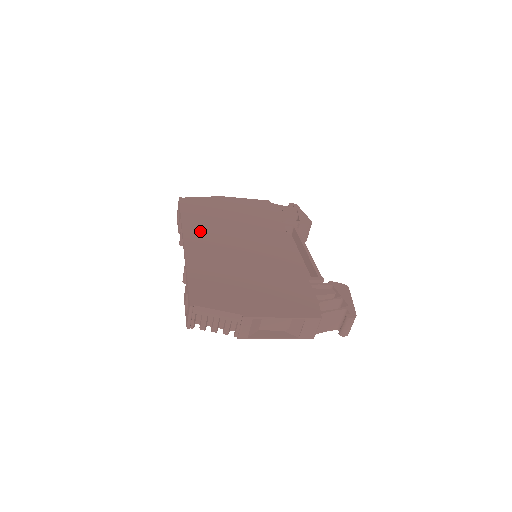
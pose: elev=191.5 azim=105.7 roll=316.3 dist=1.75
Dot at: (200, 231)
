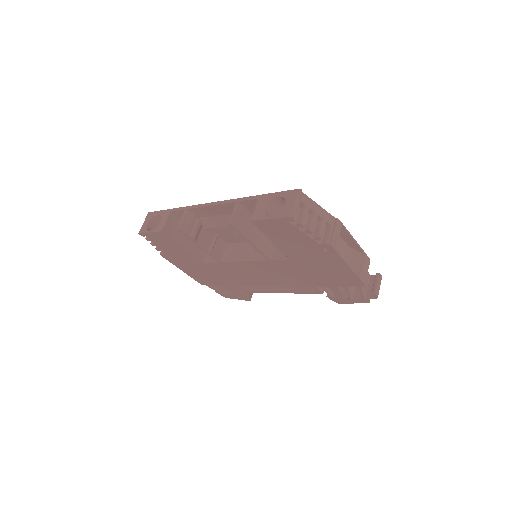
Dot at: occluded
